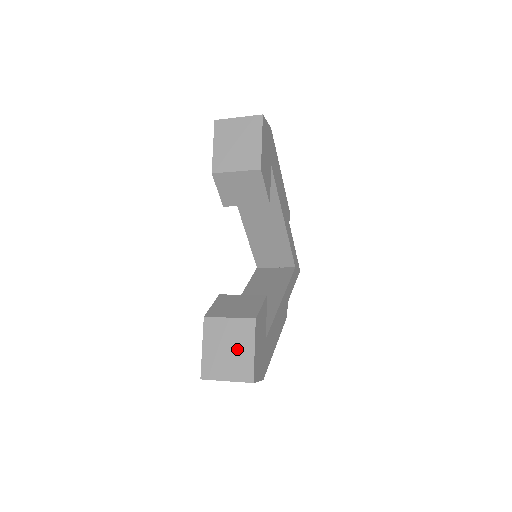
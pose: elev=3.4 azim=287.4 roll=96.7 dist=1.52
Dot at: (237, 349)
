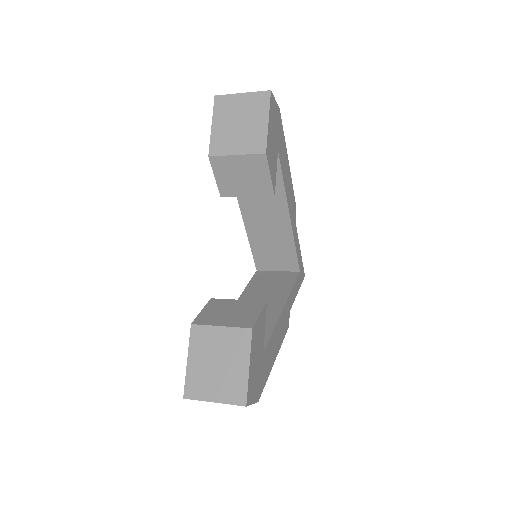
Dot at: (228, 364)
